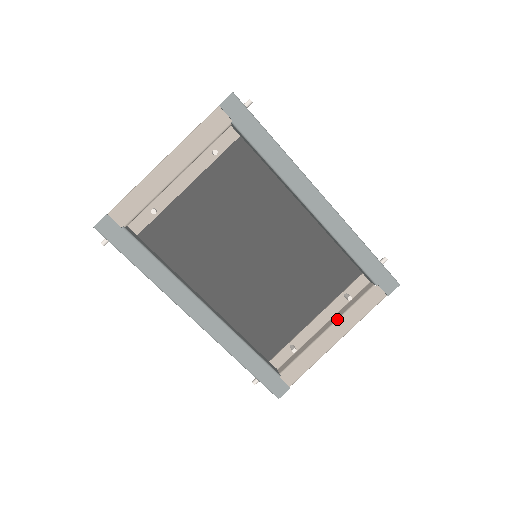
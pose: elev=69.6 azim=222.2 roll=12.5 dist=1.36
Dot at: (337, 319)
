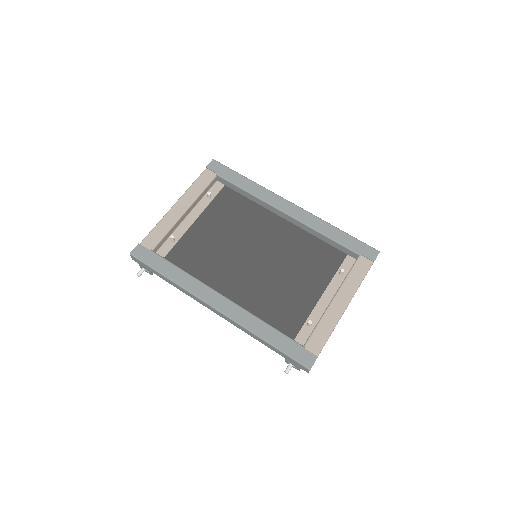
Dot at: (338, 289)
